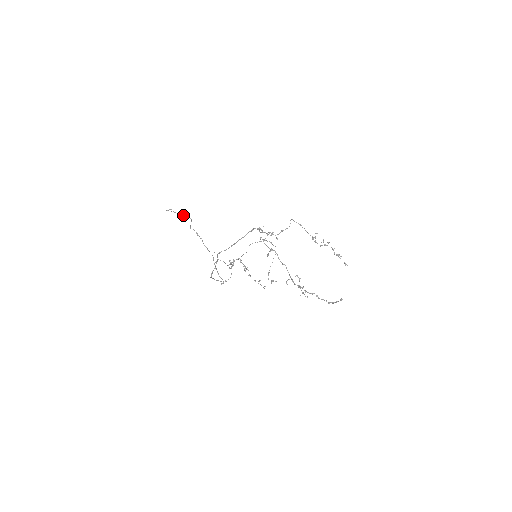
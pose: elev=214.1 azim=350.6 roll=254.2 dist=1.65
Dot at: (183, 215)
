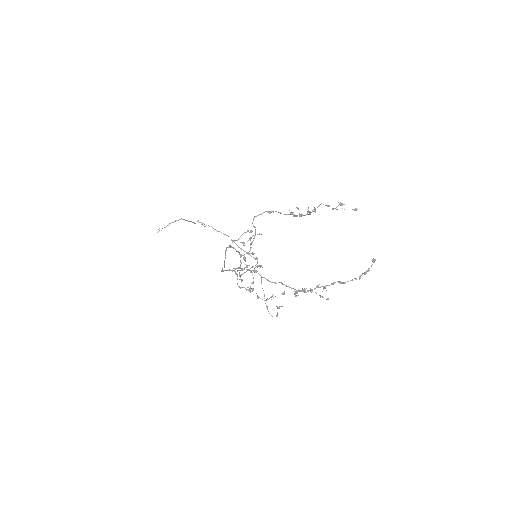
Dot at: (175, 221)
